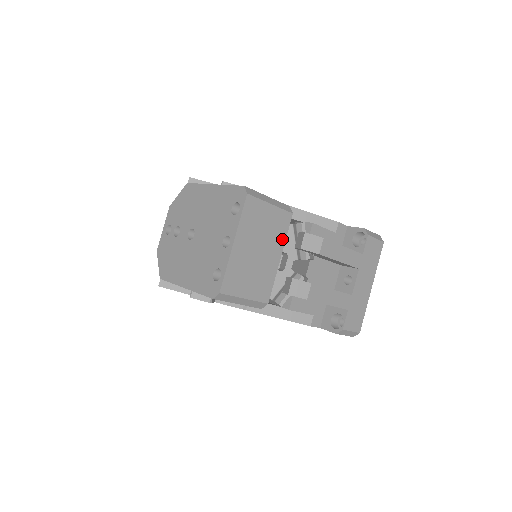
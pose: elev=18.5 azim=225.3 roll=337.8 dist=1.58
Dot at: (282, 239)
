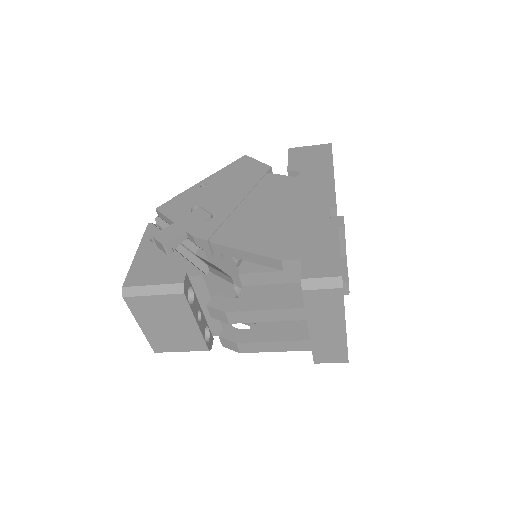
Dot at: (188, 312)
